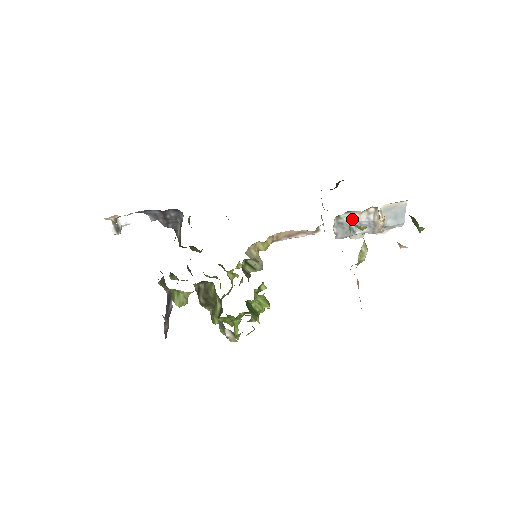
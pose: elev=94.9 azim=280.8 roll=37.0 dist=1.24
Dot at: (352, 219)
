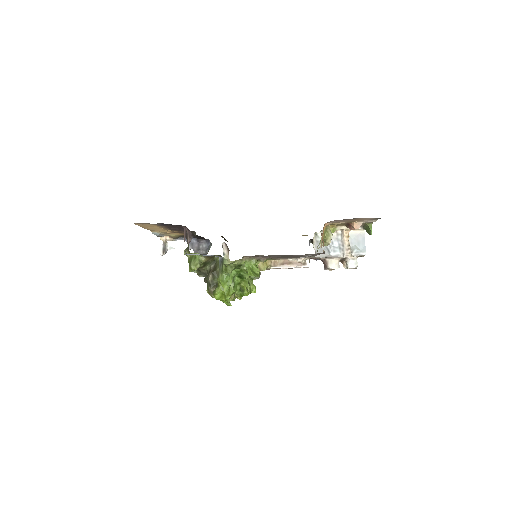
Dot at: occluded
